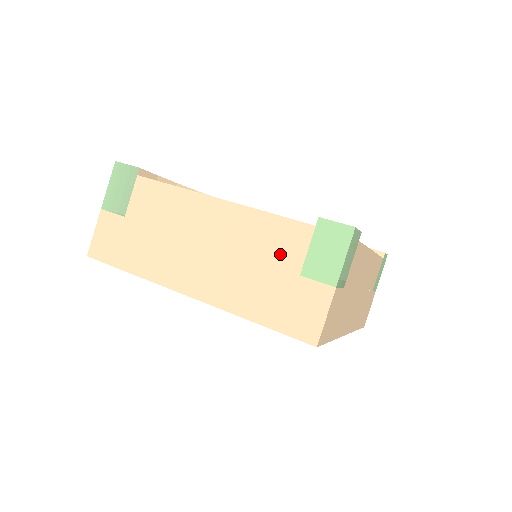
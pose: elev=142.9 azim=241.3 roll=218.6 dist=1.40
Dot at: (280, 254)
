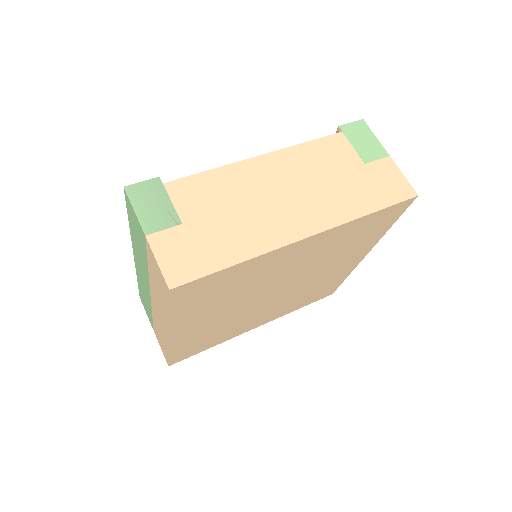
Dot at: (340, 161)
